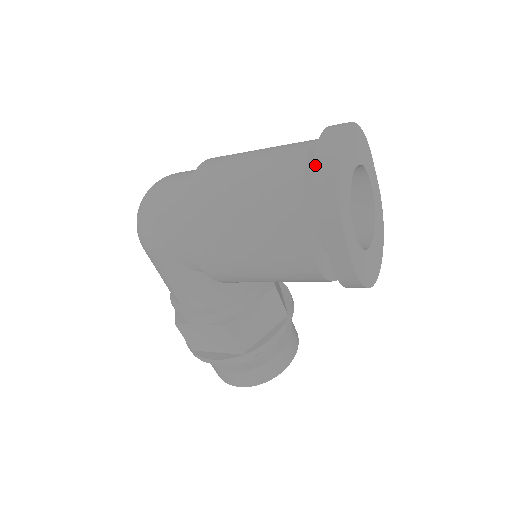
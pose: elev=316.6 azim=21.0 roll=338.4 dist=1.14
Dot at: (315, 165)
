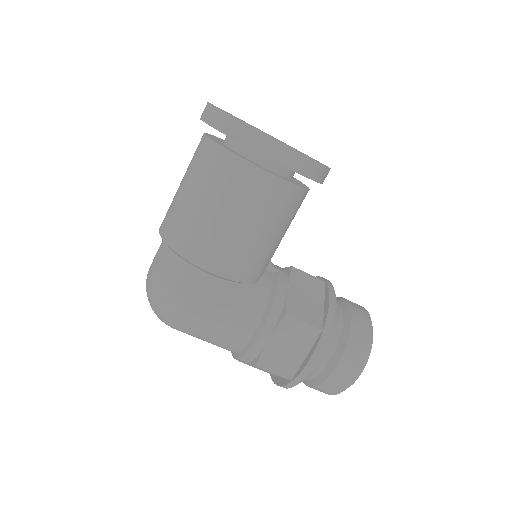
Dot at: (209, 124)
